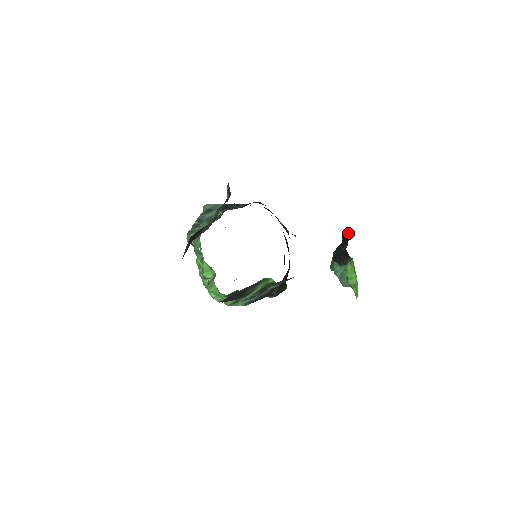
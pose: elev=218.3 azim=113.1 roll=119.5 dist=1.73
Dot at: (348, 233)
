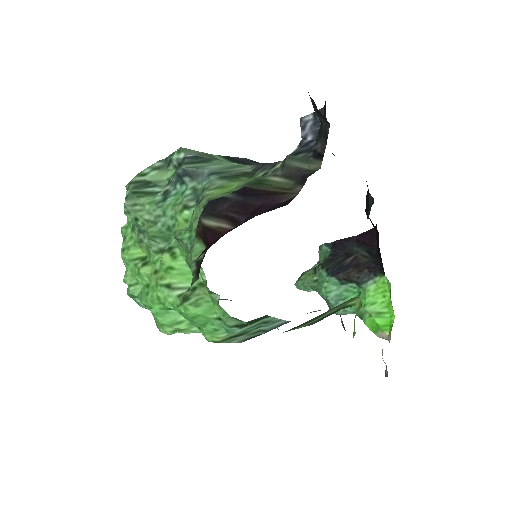
Dot at: (354, 239)
